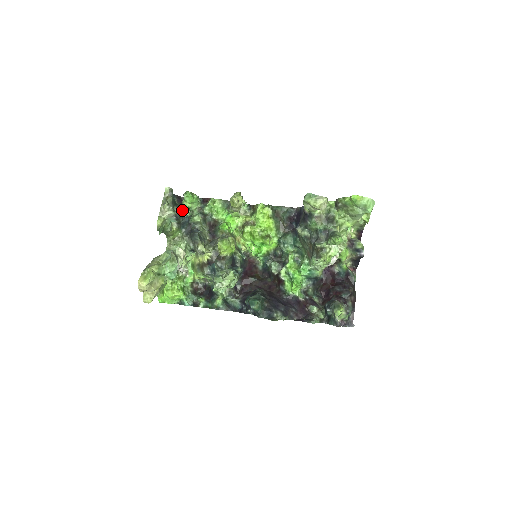
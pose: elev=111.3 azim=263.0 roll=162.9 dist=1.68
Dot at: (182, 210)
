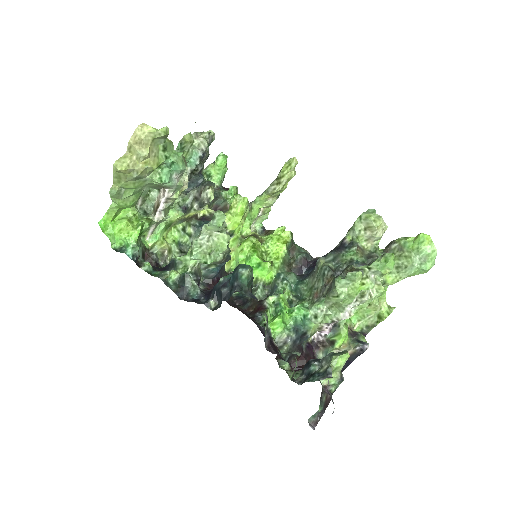
Dot at: (203, 169)
